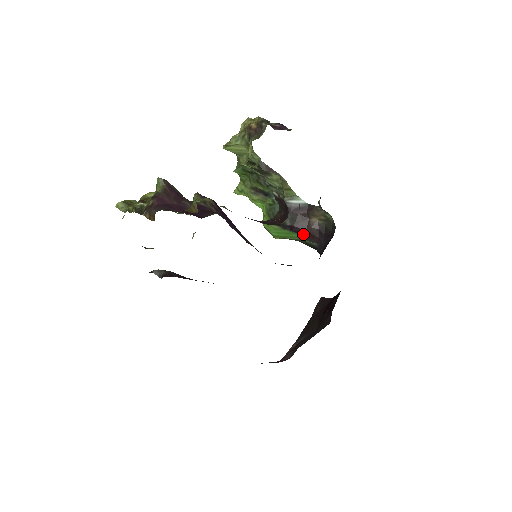
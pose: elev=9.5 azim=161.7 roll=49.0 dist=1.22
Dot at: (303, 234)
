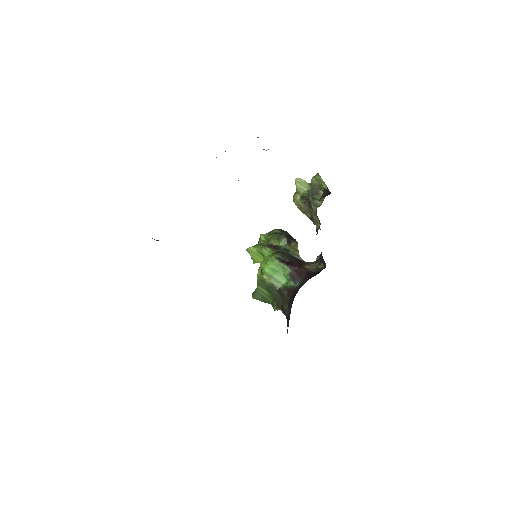
Dot at: (294, 271)
